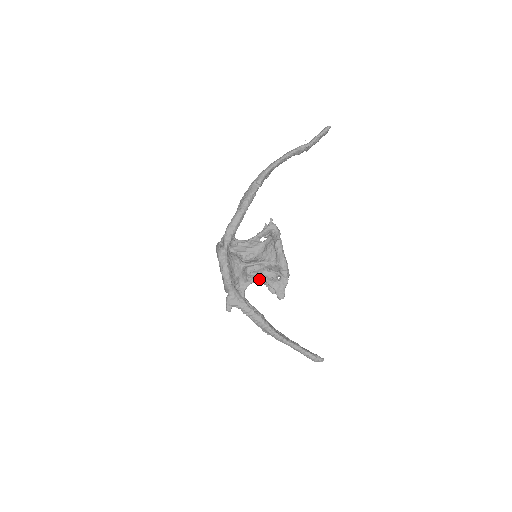
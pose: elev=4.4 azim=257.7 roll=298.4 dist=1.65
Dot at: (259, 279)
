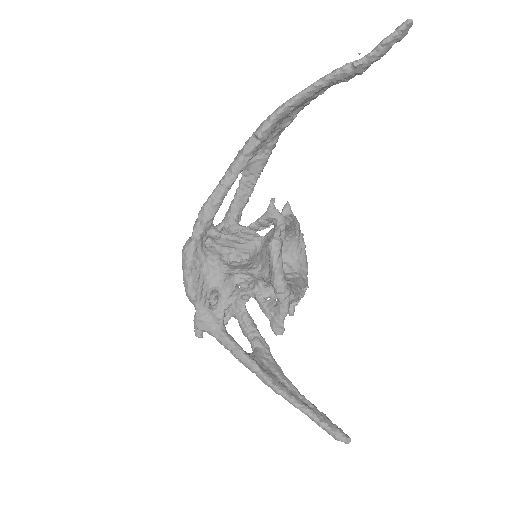
Dot at: (249, 296)
